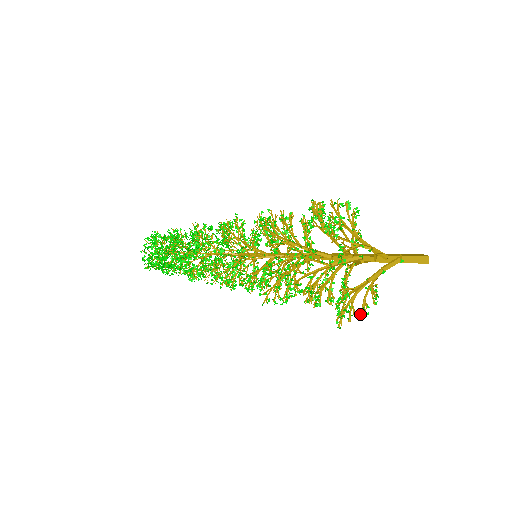
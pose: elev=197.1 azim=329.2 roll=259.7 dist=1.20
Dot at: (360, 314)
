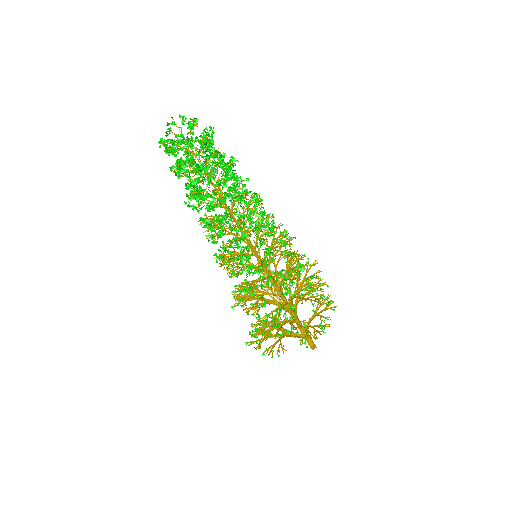
Dot at: (253, 326)
